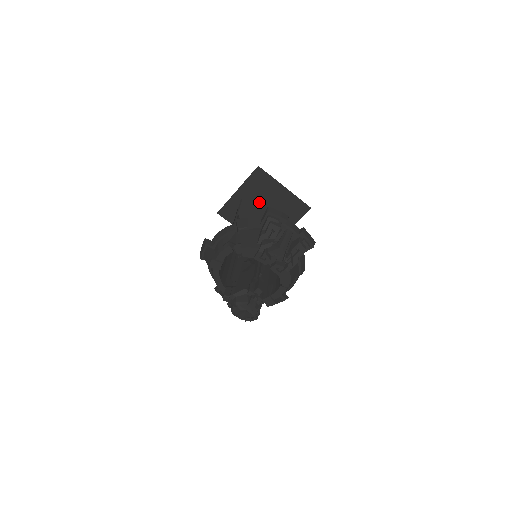
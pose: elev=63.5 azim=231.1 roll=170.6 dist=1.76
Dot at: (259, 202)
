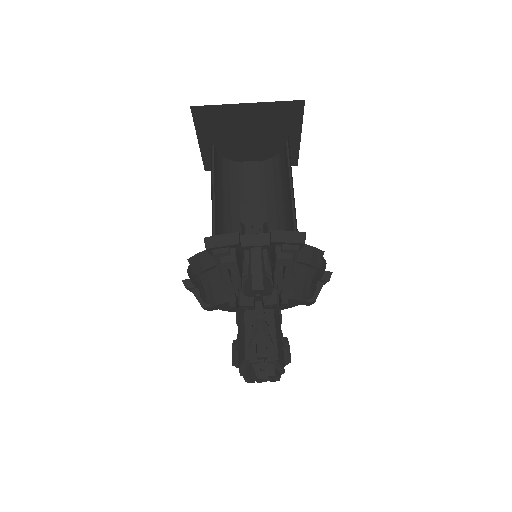
Dot at: (235, 135)
